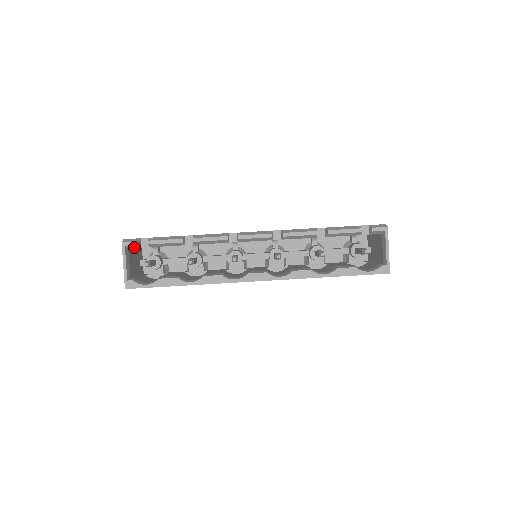
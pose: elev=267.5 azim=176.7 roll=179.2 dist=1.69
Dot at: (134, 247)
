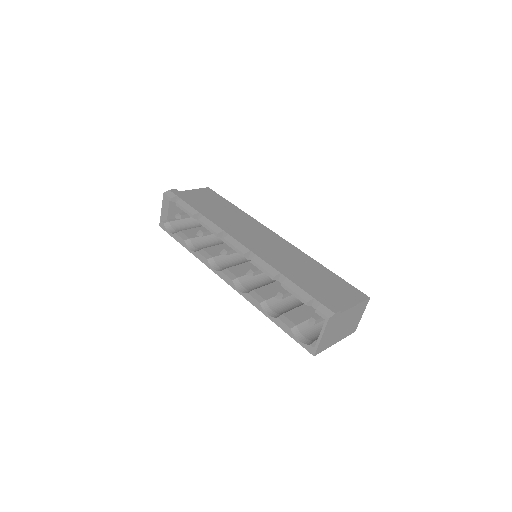
Dot at: occluded
